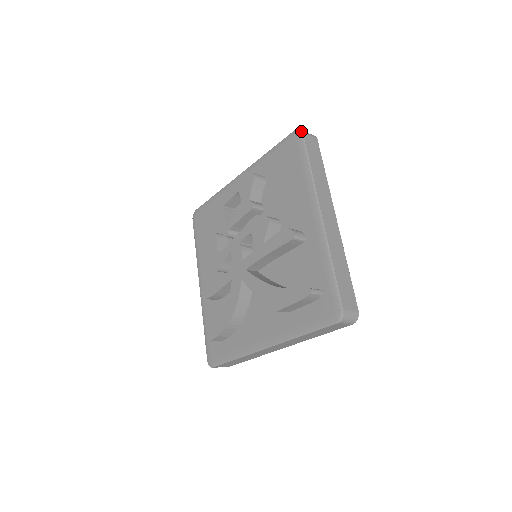
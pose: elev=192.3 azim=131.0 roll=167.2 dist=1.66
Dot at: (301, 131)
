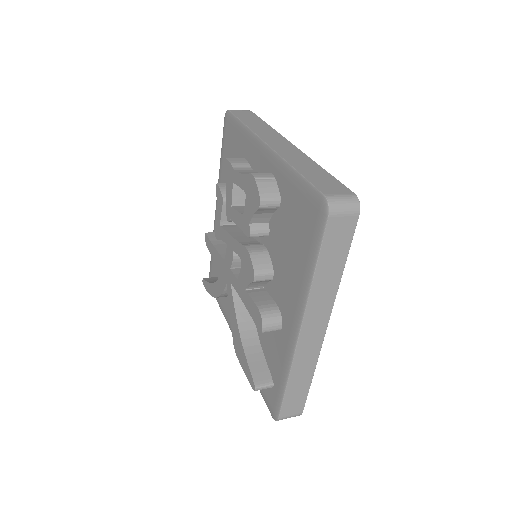
Dot at: (327, 212)
